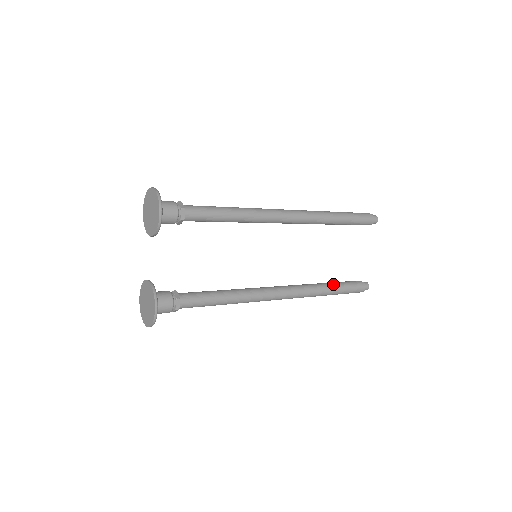
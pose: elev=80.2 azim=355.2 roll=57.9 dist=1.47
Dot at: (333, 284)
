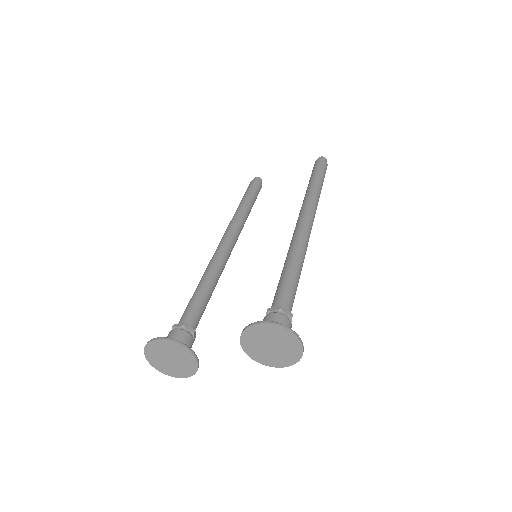
Dot at: occluded
